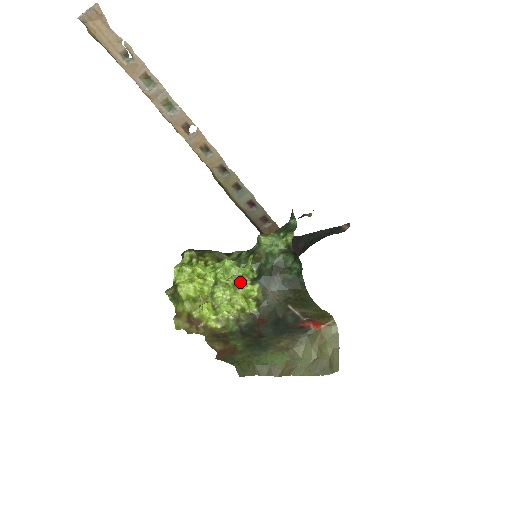
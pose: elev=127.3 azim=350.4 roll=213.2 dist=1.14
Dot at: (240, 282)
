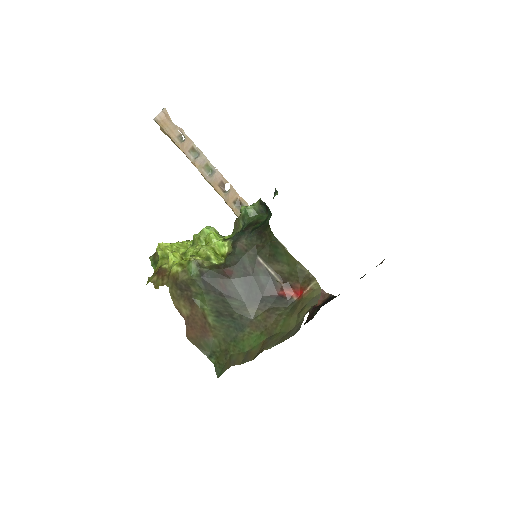
Dot at: (210, 234)
